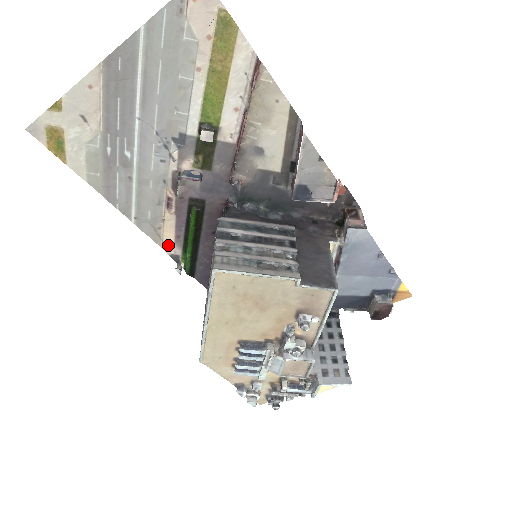
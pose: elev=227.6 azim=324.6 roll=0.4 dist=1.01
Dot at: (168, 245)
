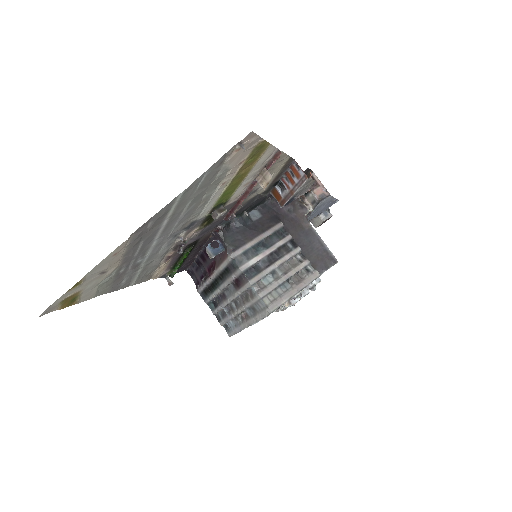
Dot at: (159, 275)
